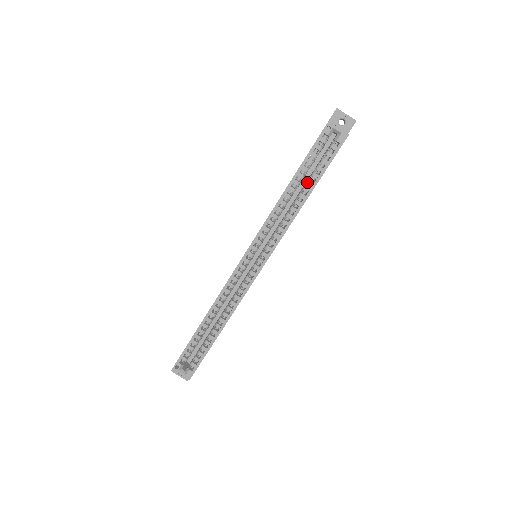
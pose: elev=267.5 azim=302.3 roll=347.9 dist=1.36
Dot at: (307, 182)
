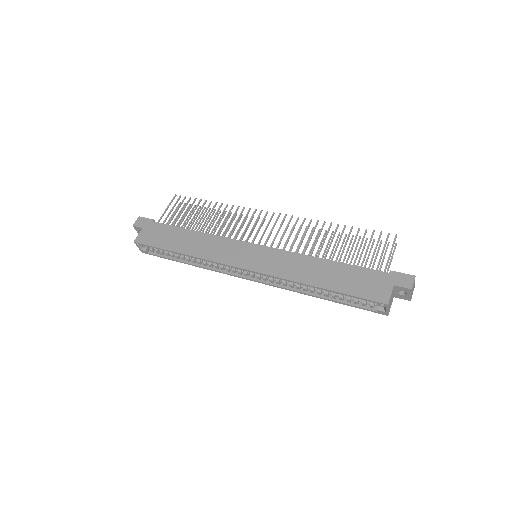
Dot at: (332, 294)
